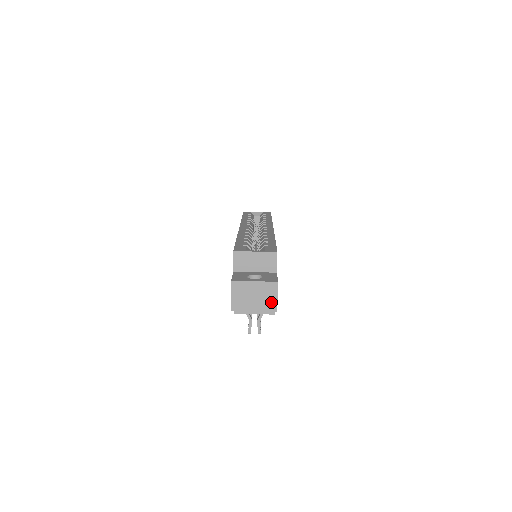
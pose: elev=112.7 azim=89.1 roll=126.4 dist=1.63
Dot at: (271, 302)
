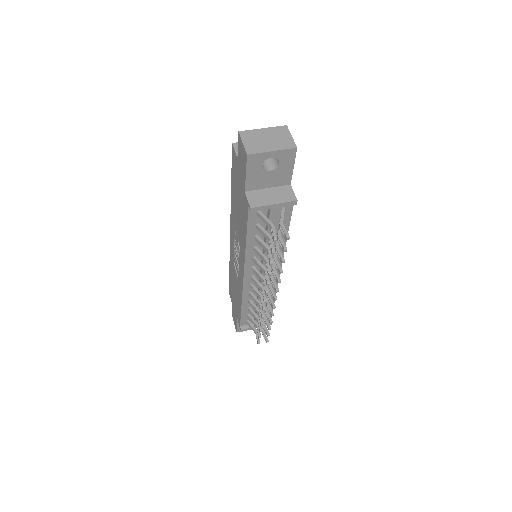
Dot at: (287, 141)
